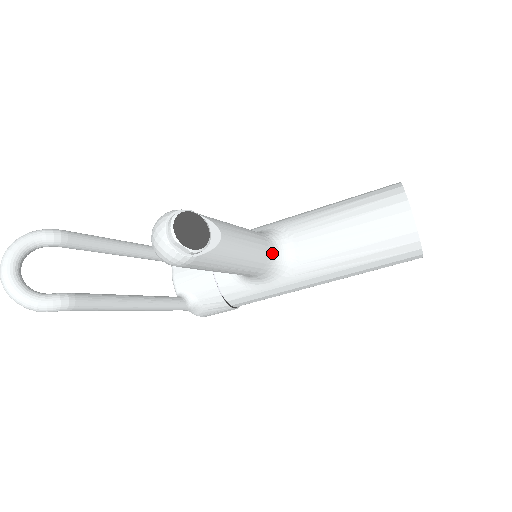
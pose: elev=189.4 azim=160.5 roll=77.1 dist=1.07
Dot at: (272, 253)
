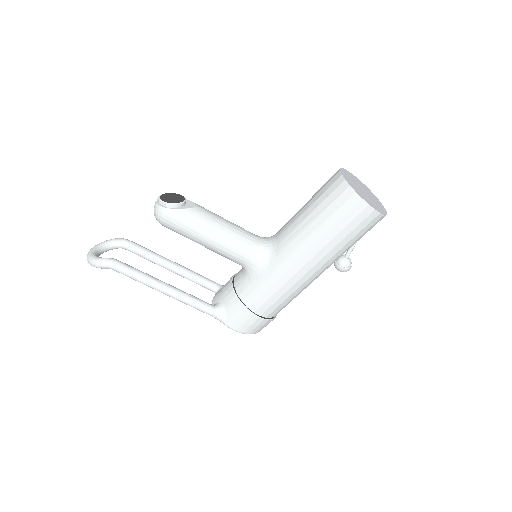
Dot at: (257, 240)
